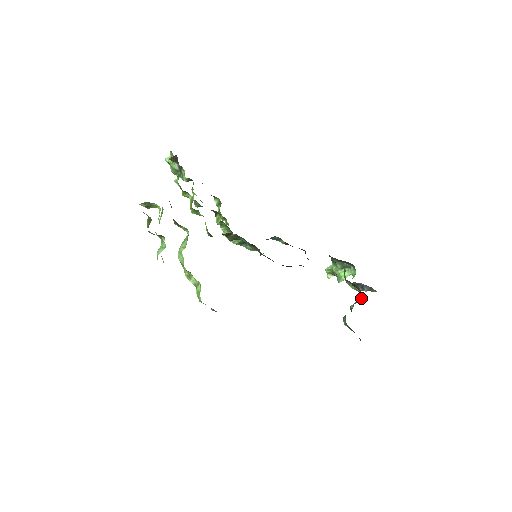
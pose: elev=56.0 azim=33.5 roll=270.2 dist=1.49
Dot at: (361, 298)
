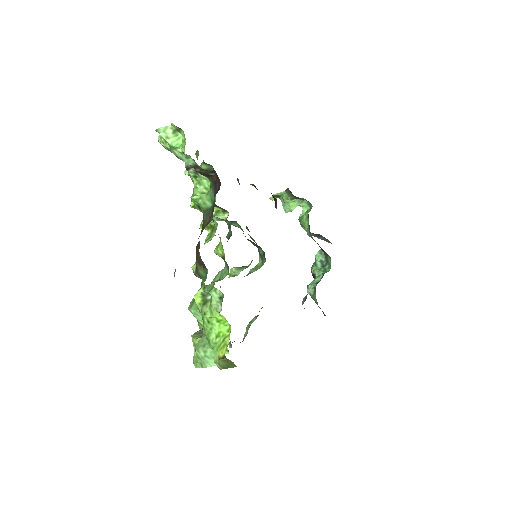
Dot at: (324, 261)
